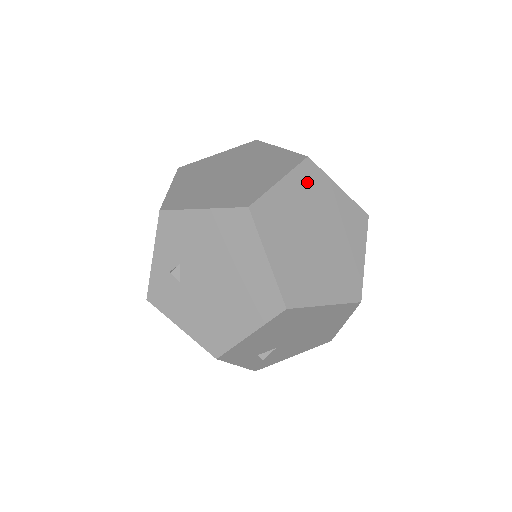
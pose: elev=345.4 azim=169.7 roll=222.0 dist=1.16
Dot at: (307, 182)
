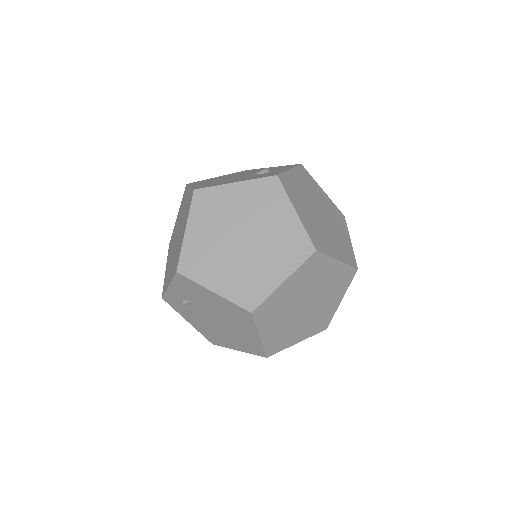
Dot at: (309, 271)
